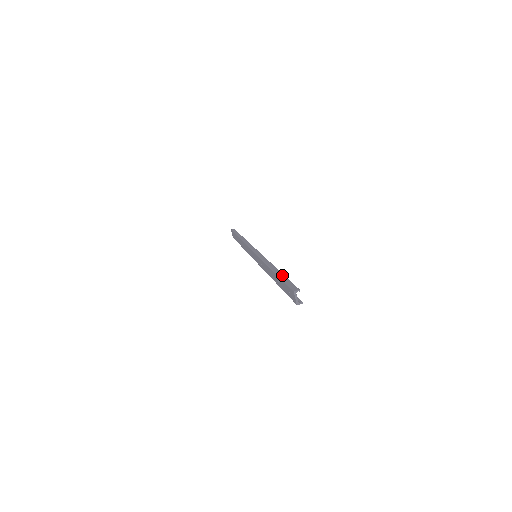
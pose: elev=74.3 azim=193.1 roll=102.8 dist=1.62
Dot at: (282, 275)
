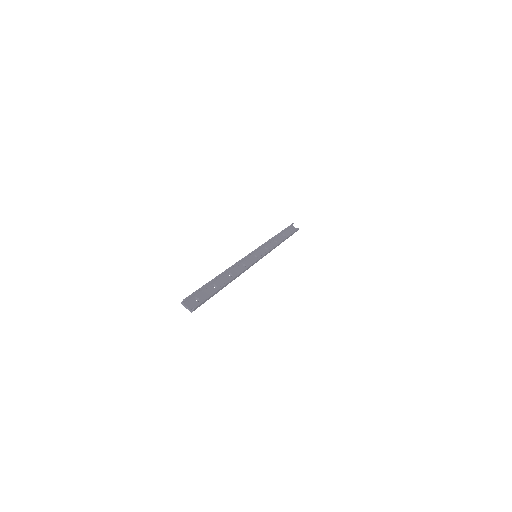
Dot at: (208, 283)
